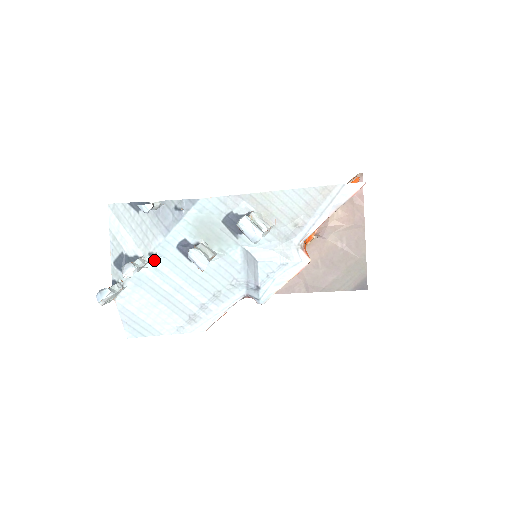
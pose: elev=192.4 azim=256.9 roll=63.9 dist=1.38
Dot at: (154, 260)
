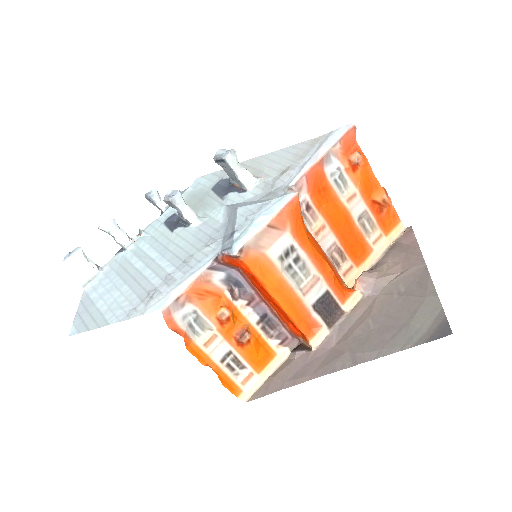
Dot at: (140, 240)
